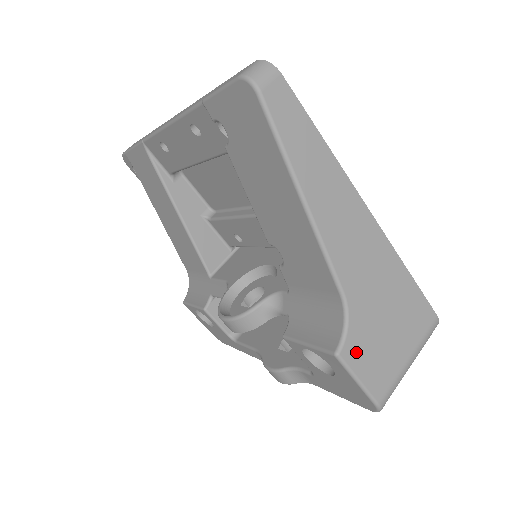
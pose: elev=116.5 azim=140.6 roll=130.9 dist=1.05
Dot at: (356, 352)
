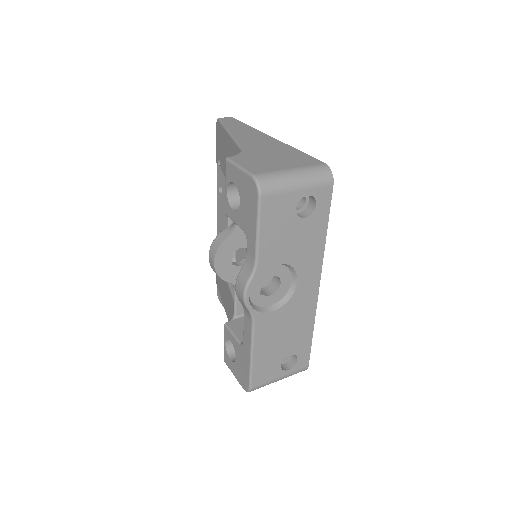
Dot at: (242, 159)
